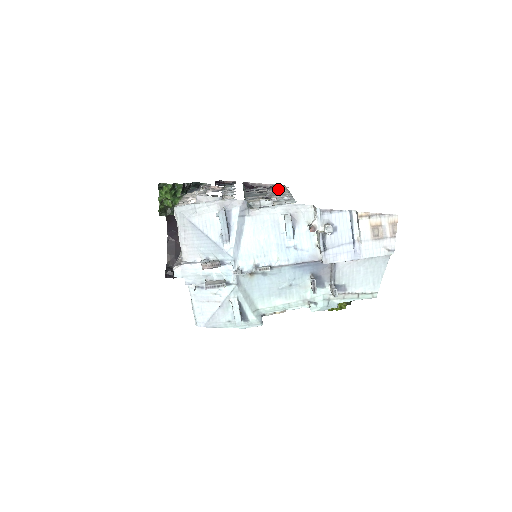
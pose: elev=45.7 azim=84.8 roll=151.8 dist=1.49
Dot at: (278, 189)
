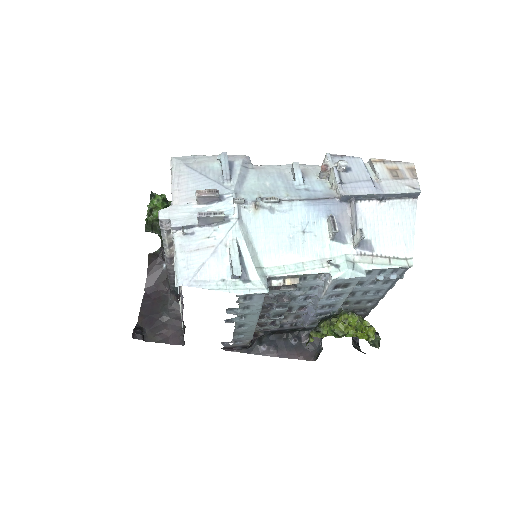
Dot at: occluded
